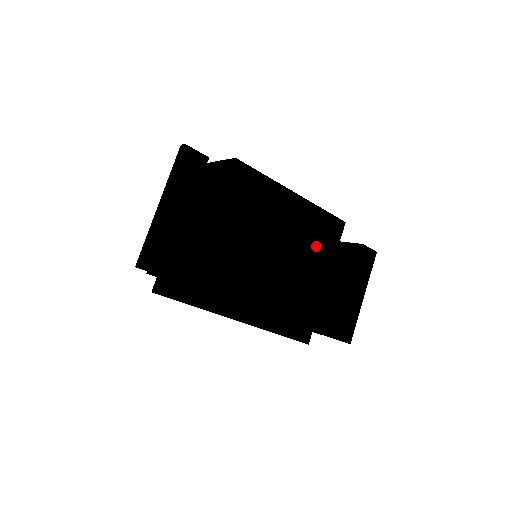
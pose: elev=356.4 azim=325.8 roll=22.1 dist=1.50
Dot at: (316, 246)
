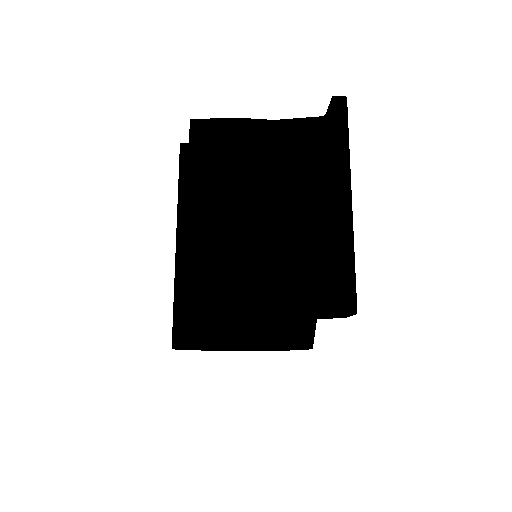
Dot at: occluded
